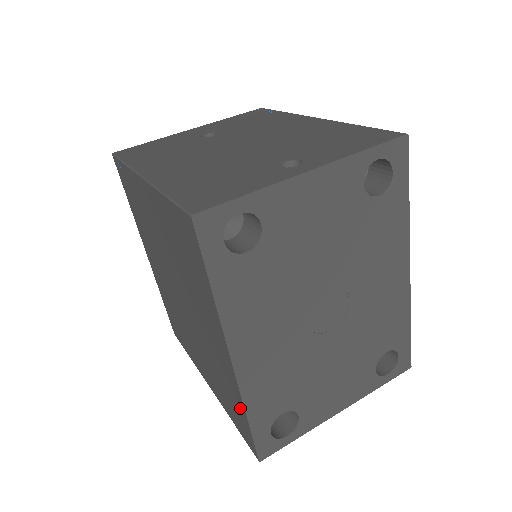
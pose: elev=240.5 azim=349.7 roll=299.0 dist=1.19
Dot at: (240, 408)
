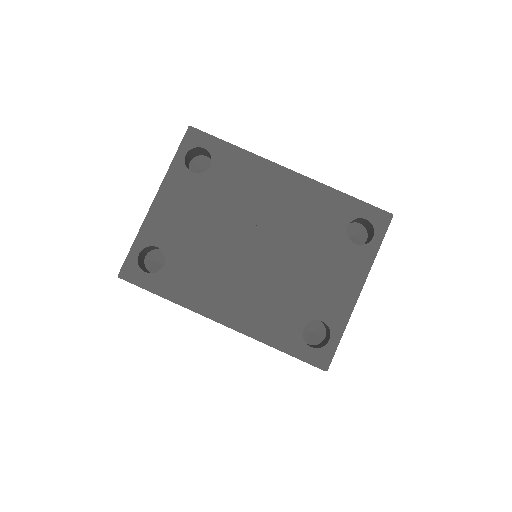
Dot at: occluded
